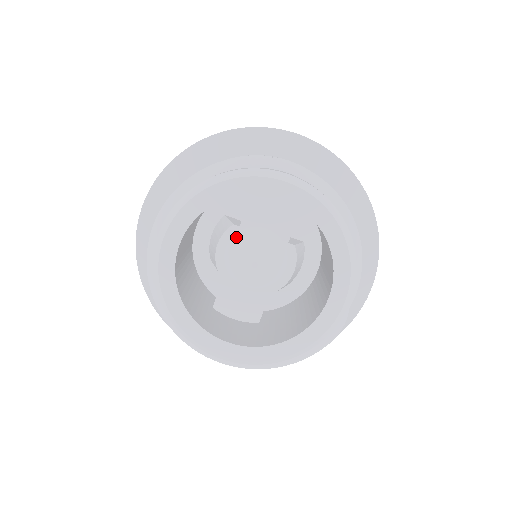
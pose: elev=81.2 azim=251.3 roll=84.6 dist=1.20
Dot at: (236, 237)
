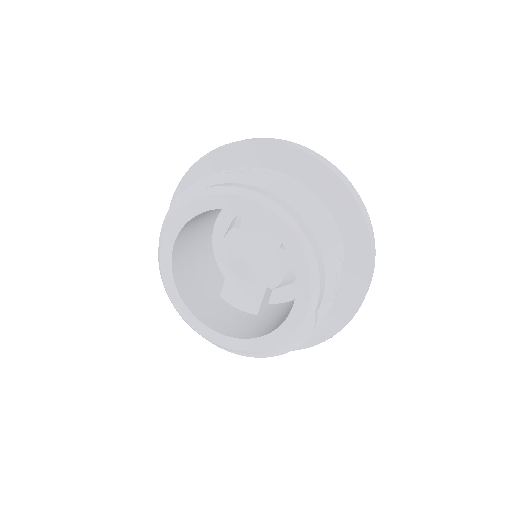
Dot at: (236, 239)
